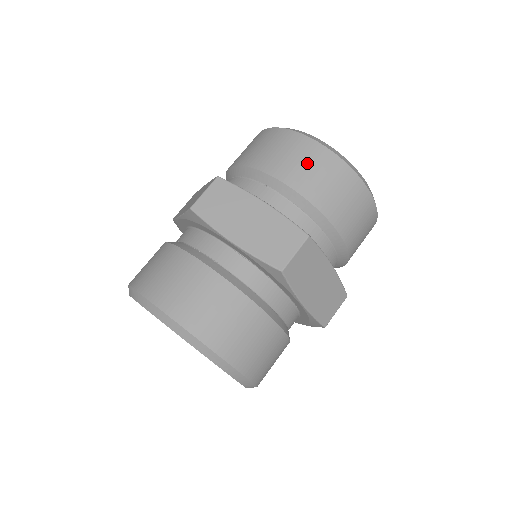
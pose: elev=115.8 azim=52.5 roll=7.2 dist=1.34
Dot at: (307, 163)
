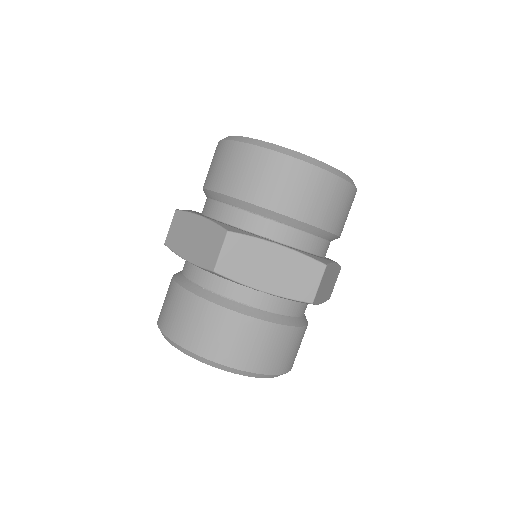
Dot at: (304, 189)
